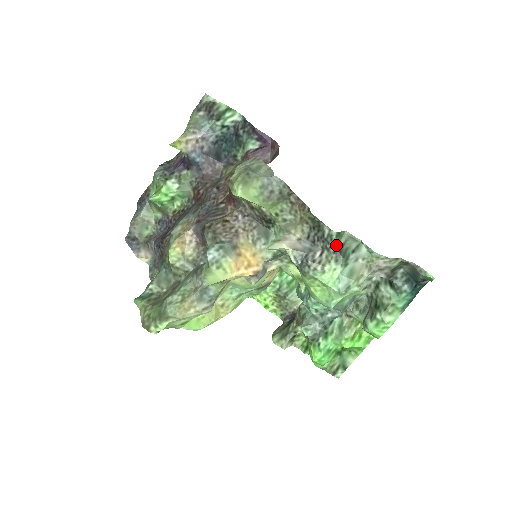
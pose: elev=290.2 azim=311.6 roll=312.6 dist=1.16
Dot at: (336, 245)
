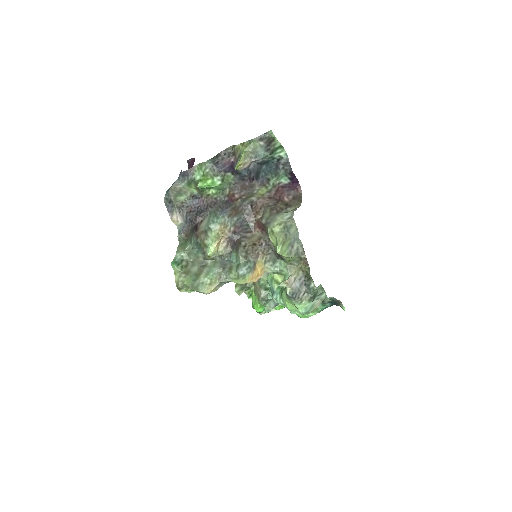
Dot at: (314, 294)
